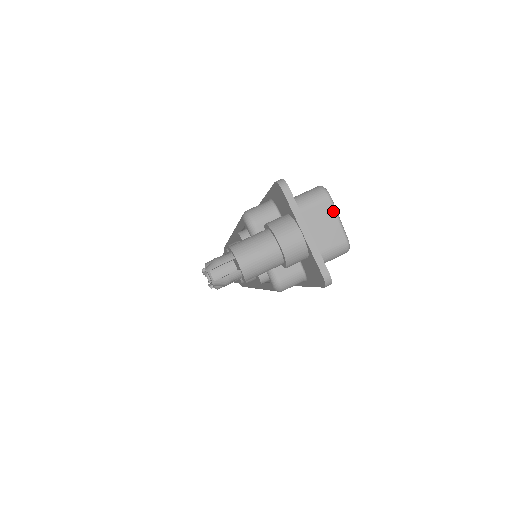
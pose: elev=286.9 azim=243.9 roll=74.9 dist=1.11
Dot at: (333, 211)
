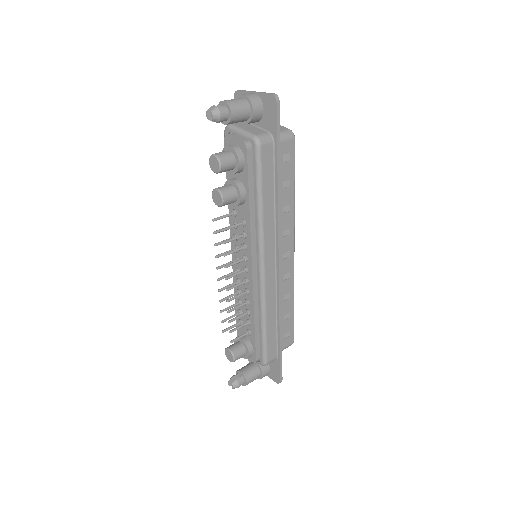
Dot at: occluded
